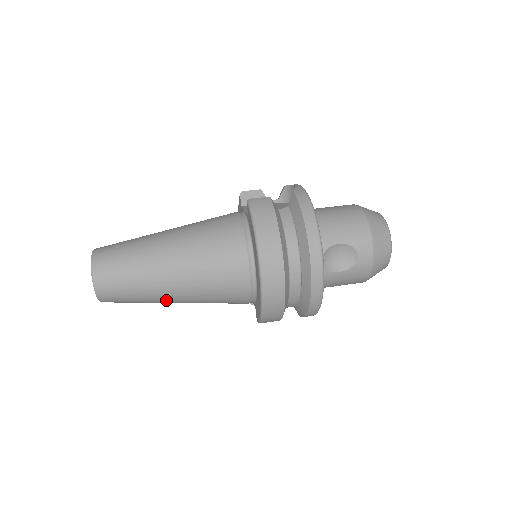
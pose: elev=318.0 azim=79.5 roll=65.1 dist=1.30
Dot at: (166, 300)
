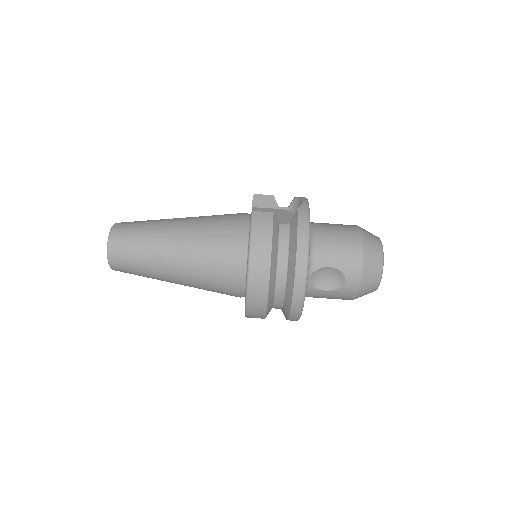
Dot at: (168, 281)
